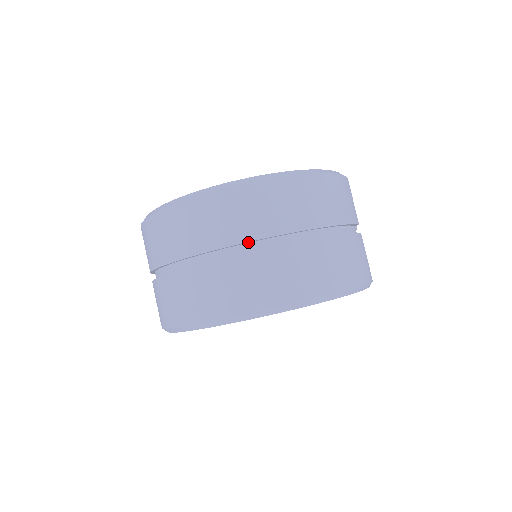
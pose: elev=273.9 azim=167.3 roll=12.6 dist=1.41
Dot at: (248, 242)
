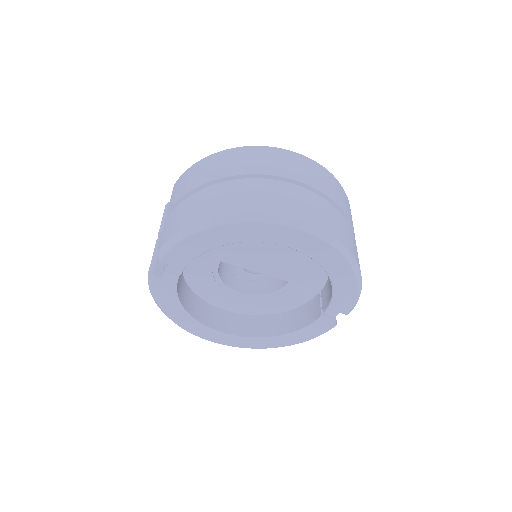
Dot at: (315, 191)
